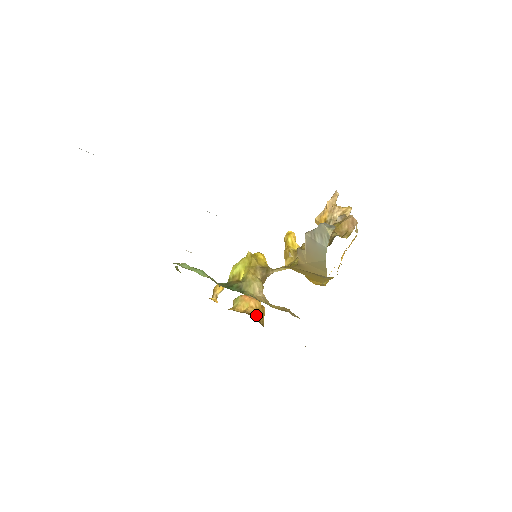
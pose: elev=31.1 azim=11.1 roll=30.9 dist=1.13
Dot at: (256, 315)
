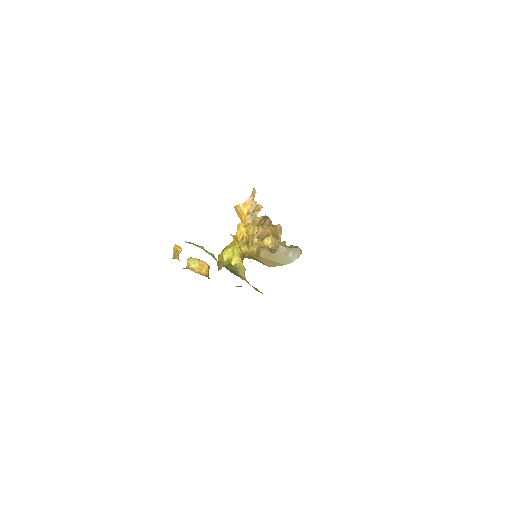
Dot at: occluded
